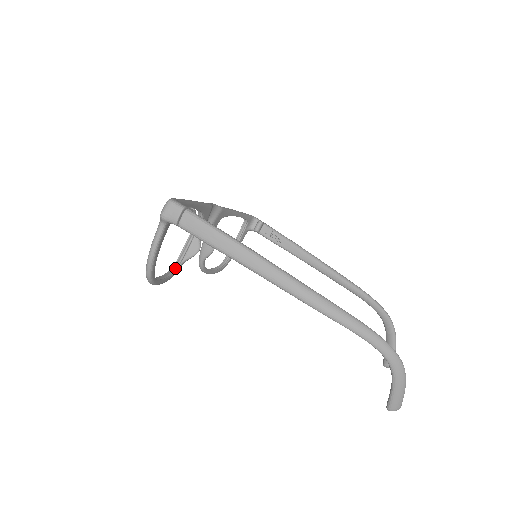
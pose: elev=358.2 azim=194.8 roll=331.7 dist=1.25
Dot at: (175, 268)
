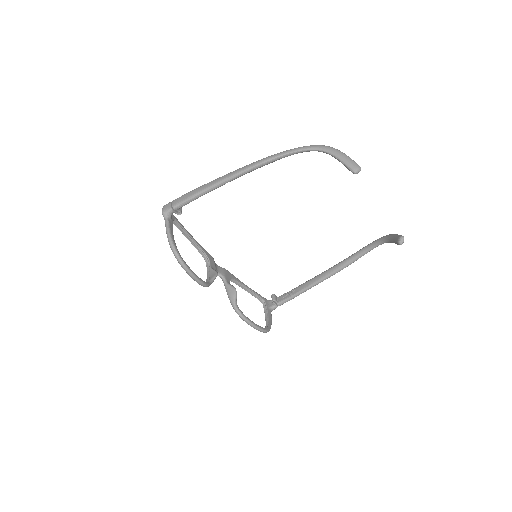
Dot at: (206, 285)
